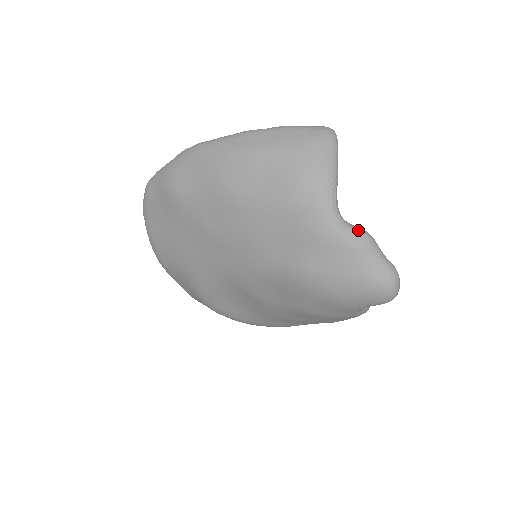
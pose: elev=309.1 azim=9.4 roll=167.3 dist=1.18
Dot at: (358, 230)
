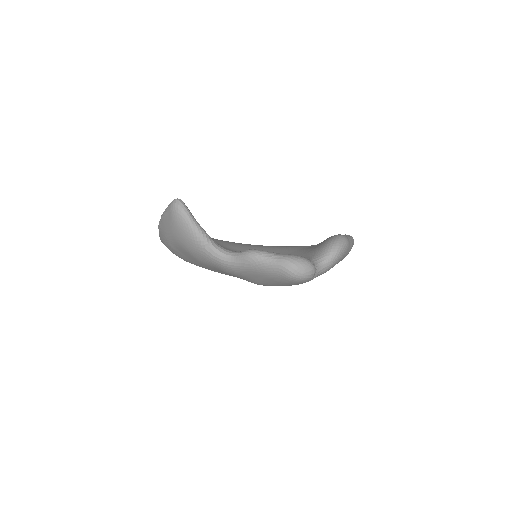
Dot at: (242, 258)
